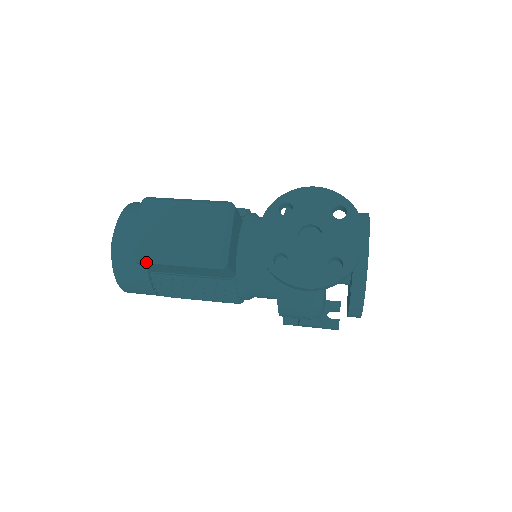
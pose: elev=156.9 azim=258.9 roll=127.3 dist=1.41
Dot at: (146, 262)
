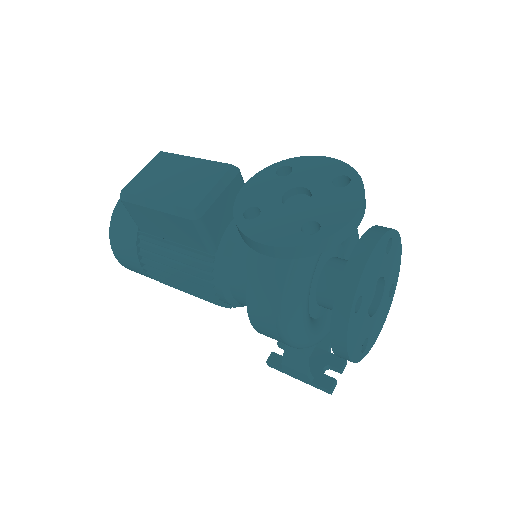
Dot at: (130, 201)
